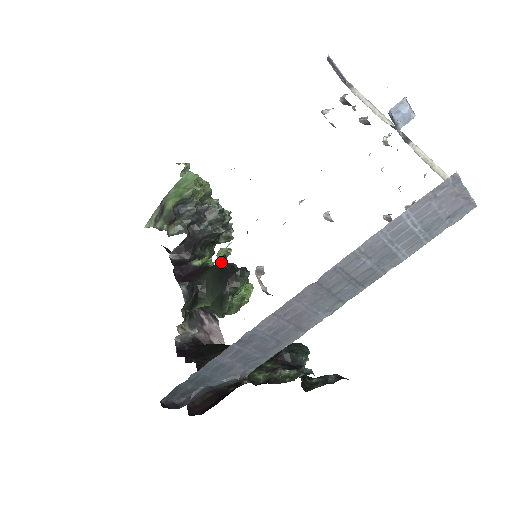
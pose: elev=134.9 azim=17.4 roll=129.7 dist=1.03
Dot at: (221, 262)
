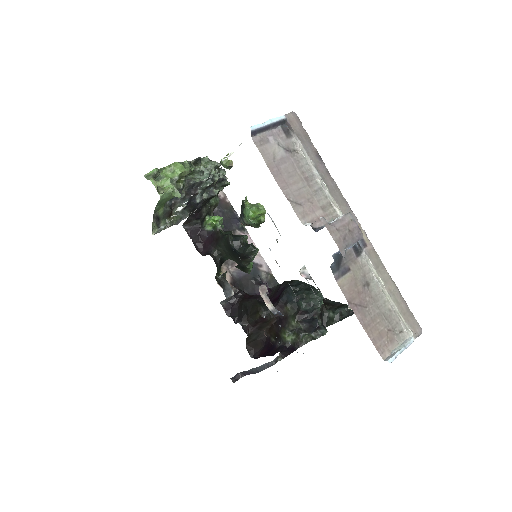
Dot at: (229, 244)
